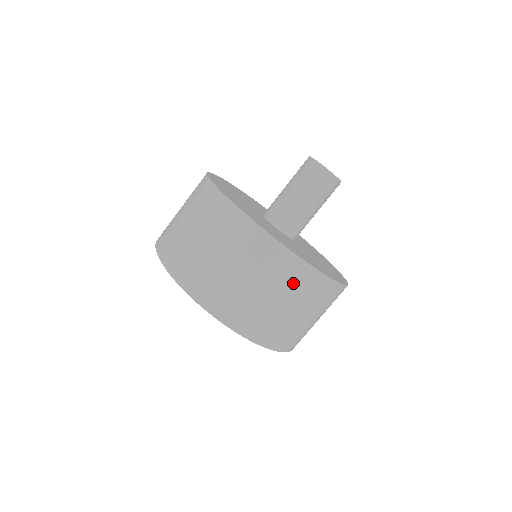
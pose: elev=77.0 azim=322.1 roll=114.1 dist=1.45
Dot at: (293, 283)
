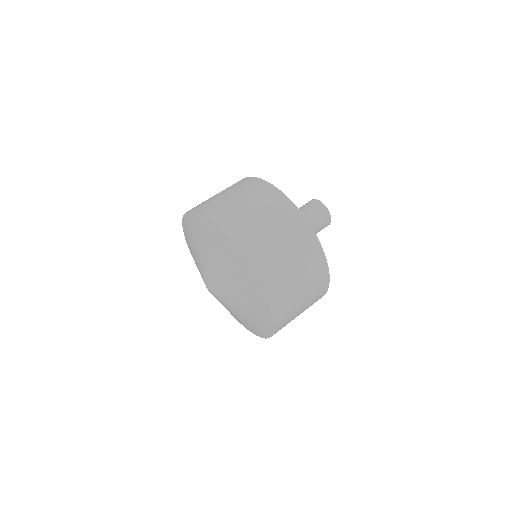
Dot at: (316, 285)
